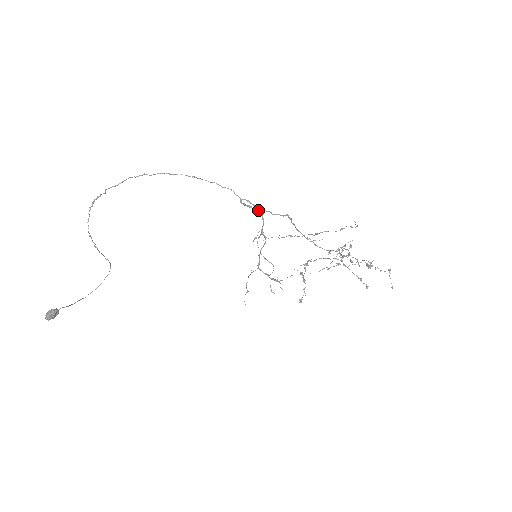
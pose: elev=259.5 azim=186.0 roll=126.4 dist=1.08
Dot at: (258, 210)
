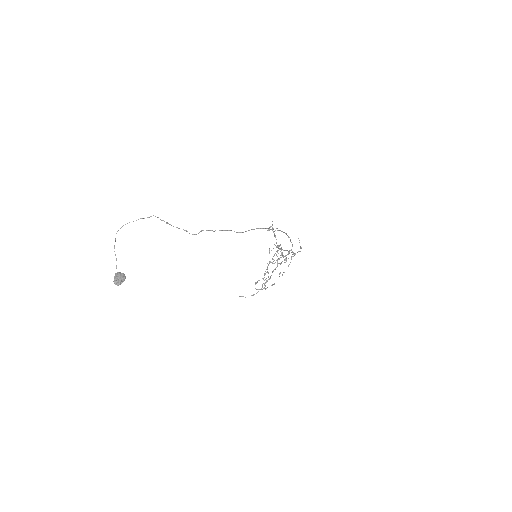
Dot at: occluded
